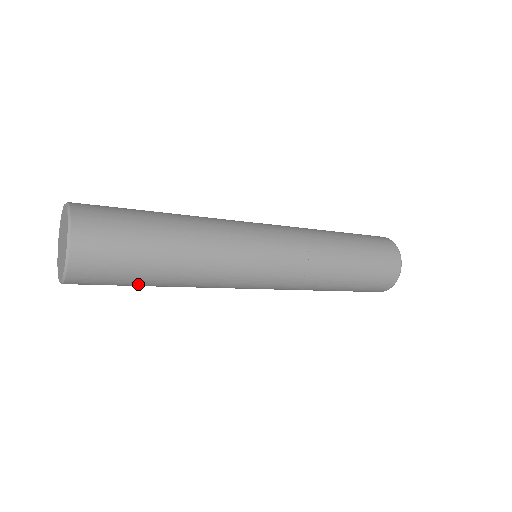
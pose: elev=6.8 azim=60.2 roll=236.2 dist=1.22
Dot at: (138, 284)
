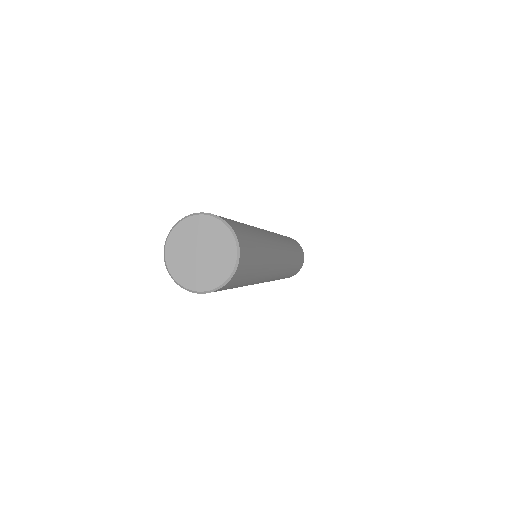
Dot at: (253, 272)
